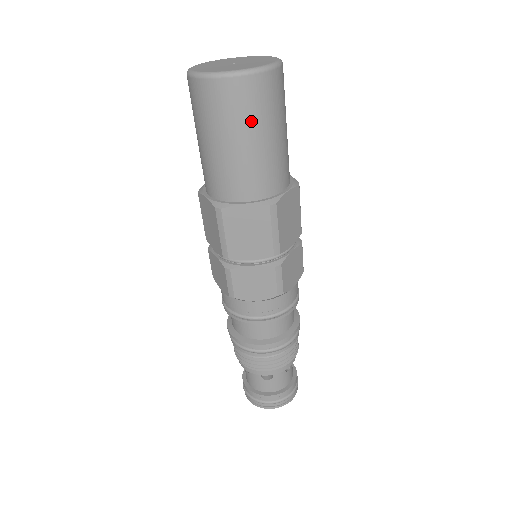
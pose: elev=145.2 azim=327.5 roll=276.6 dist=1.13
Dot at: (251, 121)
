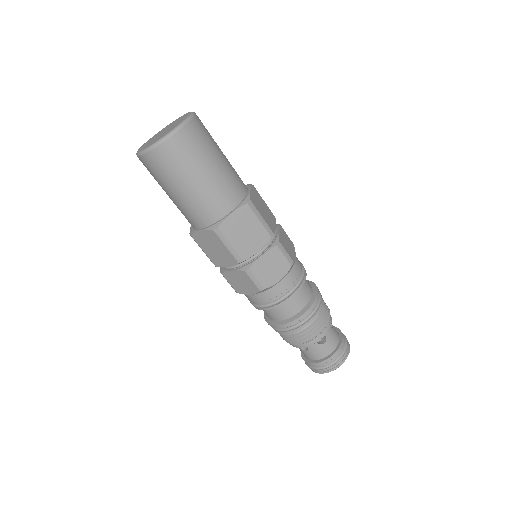
Dot at: (172, 177)
